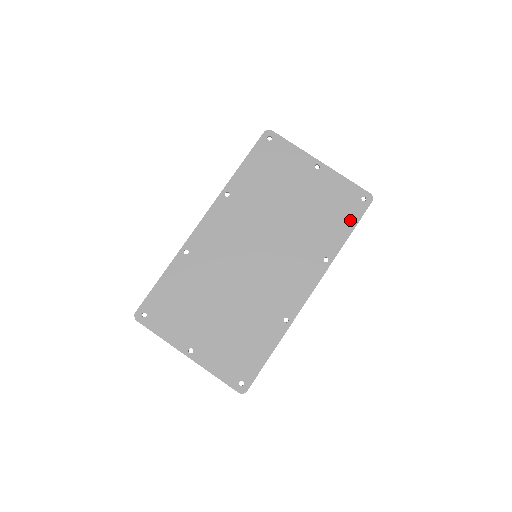
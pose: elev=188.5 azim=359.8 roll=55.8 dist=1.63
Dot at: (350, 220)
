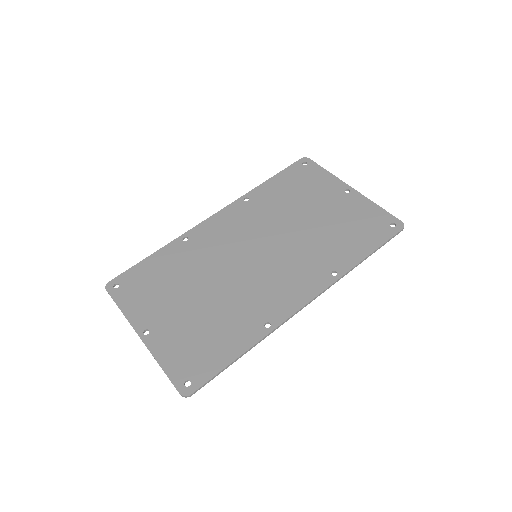
Dot at: (372, 241)
